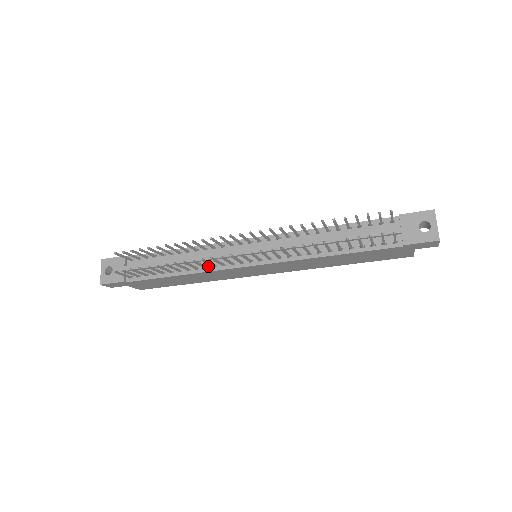
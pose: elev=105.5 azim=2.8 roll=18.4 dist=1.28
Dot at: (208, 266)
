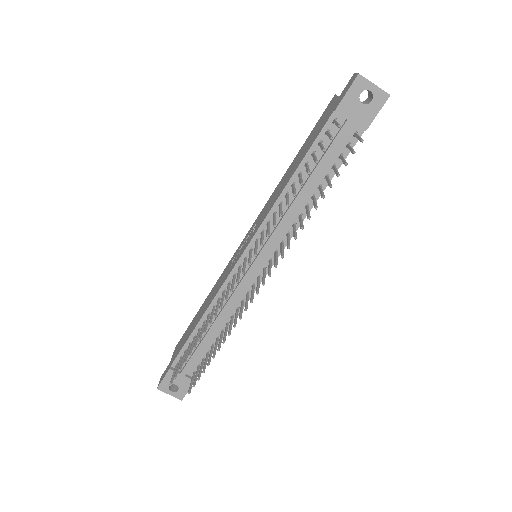
Dot at: (238, 306)
